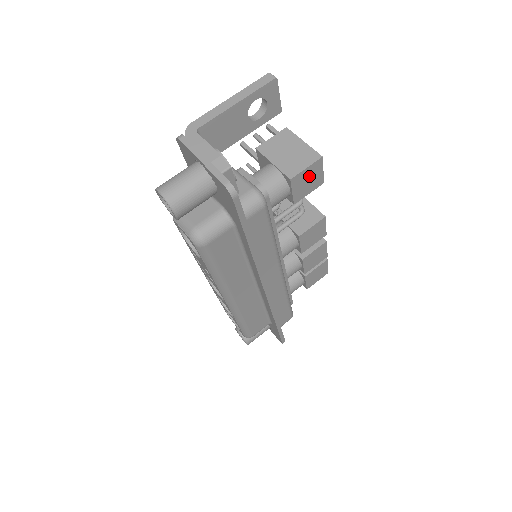
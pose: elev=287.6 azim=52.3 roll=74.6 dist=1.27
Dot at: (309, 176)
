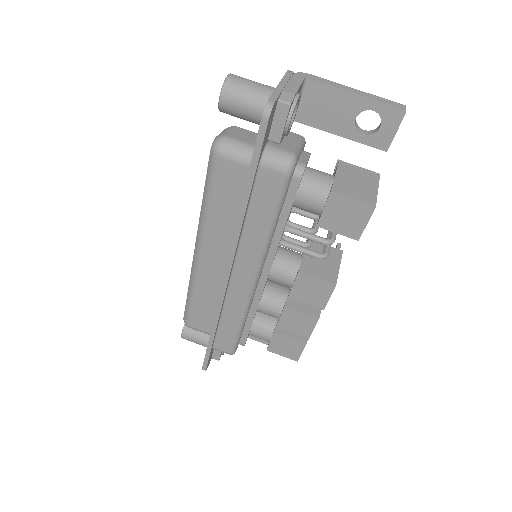
Dot at: (350, 212)
